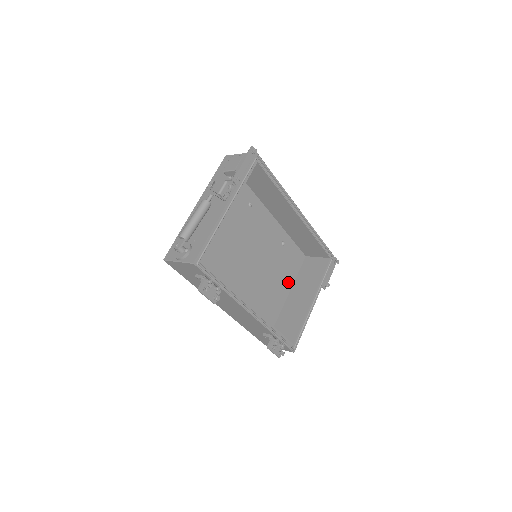
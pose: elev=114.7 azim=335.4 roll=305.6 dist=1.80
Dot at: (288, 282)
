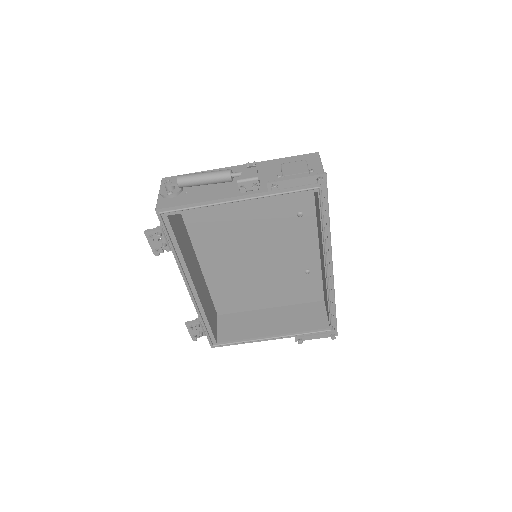
Dot at: (281, 300)
